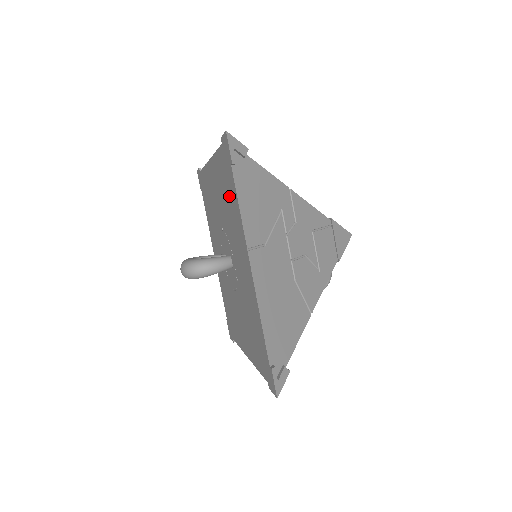
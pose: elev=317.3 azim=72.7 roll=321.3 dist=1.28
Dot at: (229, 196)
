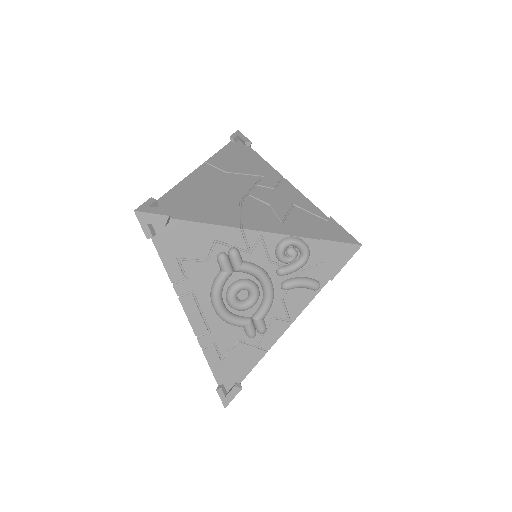
Dot at: occluded
